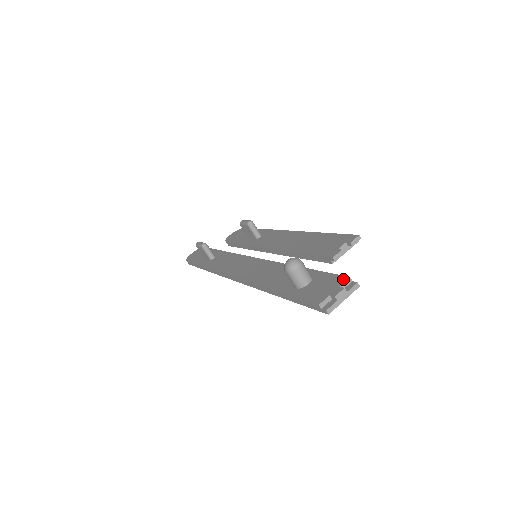
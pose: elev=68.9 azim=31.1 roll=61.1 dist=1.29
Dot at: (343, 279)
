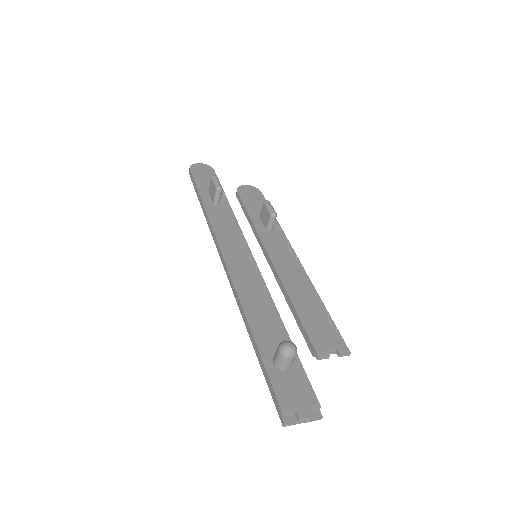
Dot at: (315, 403)
